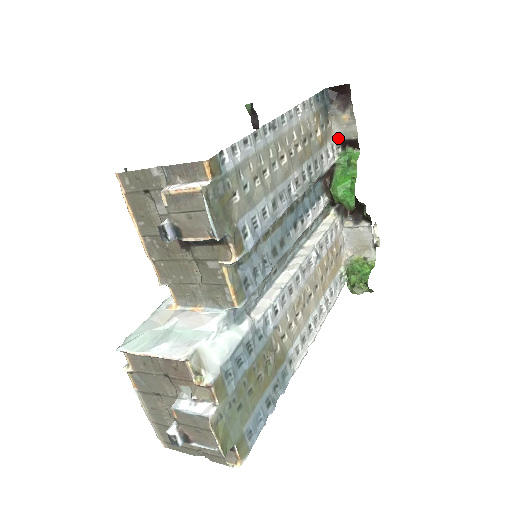
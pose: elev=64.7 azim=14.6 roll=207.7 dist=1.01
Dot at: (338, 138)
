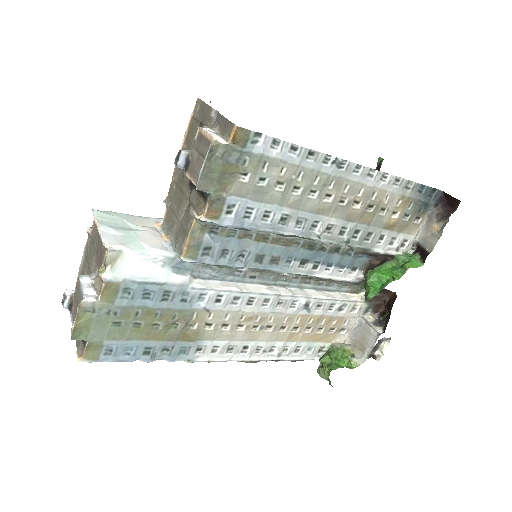
Dot at: (417, 240)
